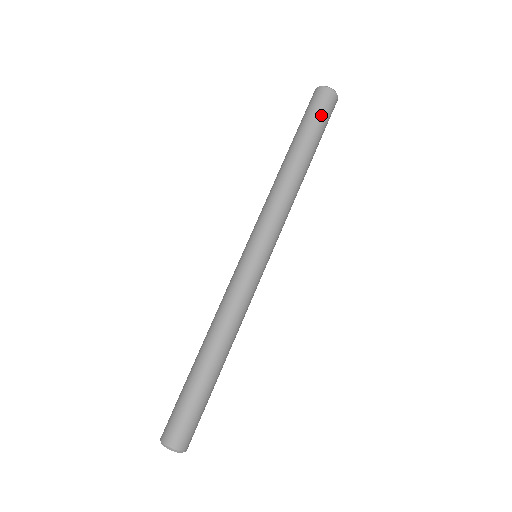
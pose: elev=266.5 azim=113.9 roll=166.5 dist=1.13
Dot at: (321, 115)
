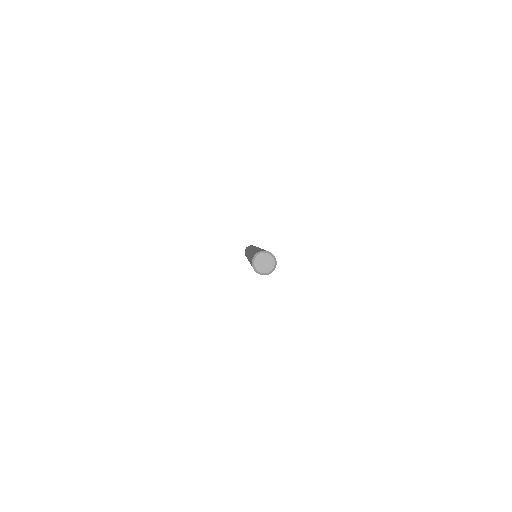
Dot at: occluded
